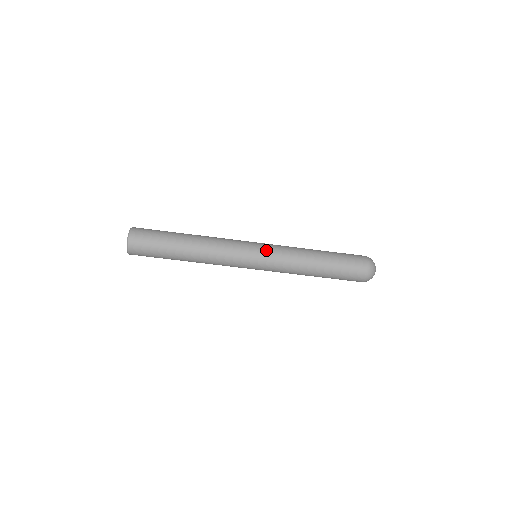
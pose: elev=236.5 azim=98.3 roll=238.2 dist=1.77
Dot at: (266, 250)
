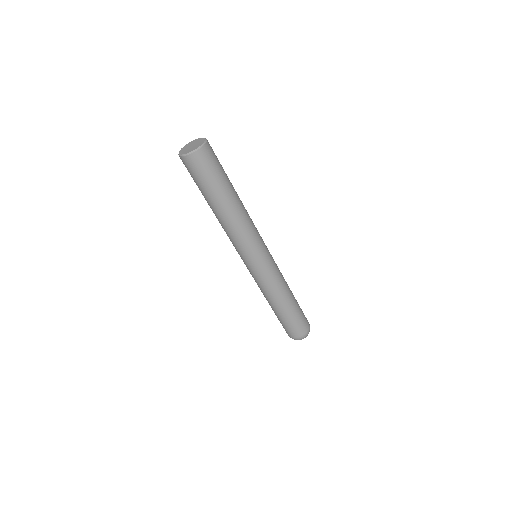
Dot at: (272, 259)
